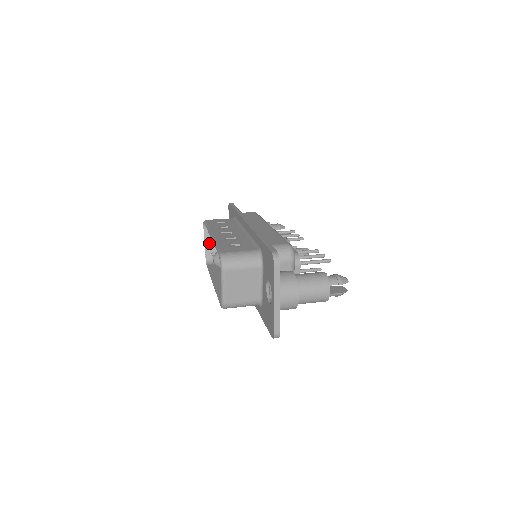
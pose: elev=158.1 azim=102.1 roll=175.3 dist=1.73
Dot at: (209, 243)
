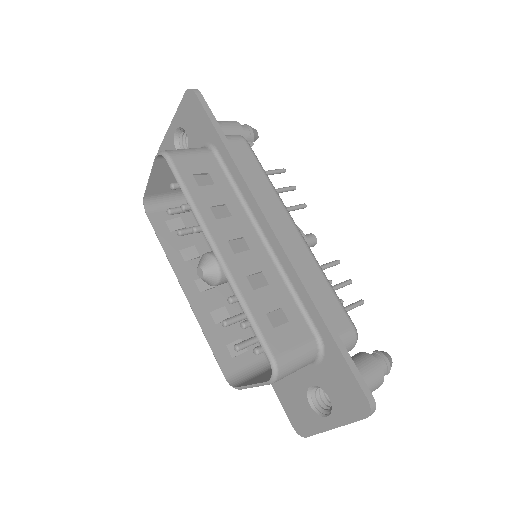
Dot at: (156, 178)
